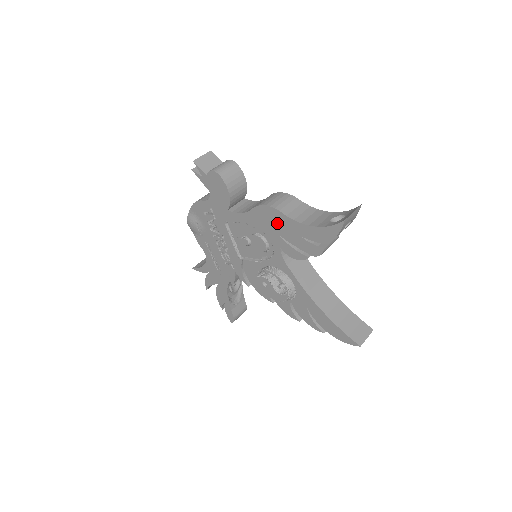
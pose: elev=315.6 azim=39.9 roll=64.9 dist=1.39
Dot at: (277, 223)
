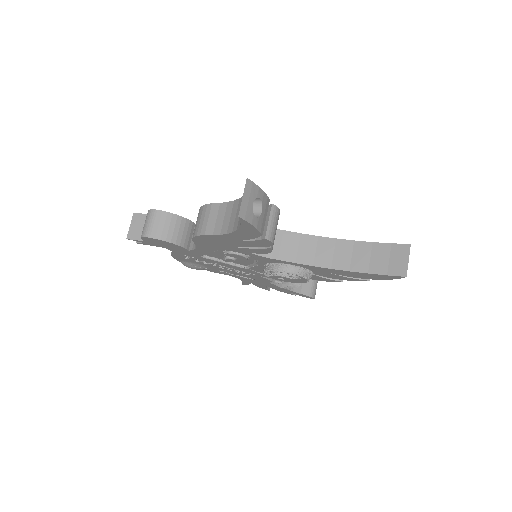
Dot at: (218, 242)
